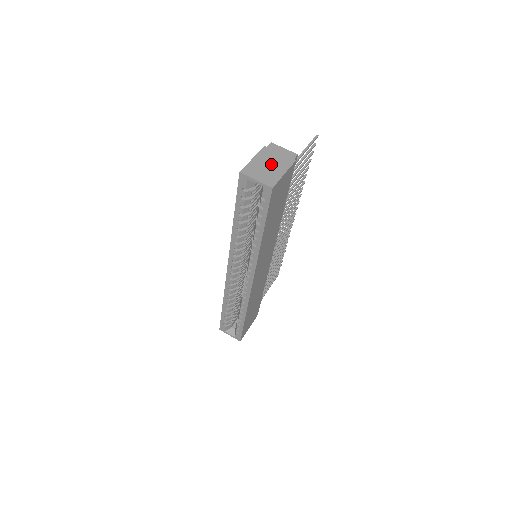
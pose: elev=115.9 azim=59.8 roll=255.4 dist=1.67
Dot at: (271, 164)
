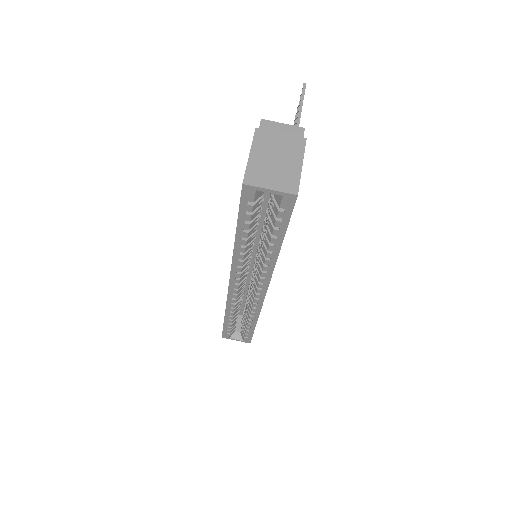
Dot at: (278, 156)
